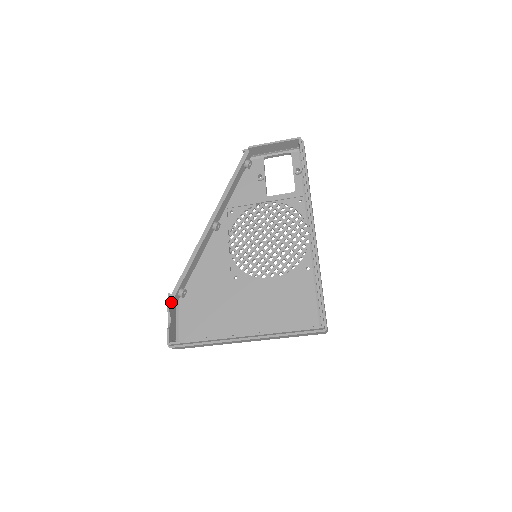
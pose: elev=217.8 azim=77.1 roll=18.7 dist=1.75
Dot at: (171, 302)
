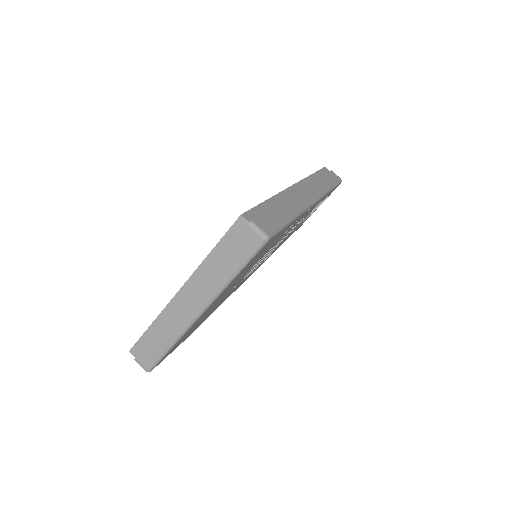
Dot at: occluded
